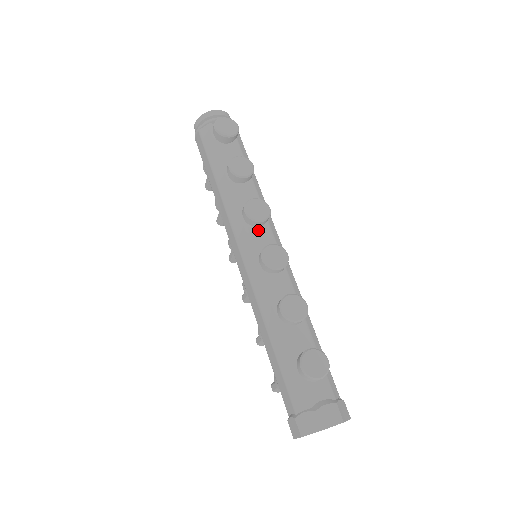
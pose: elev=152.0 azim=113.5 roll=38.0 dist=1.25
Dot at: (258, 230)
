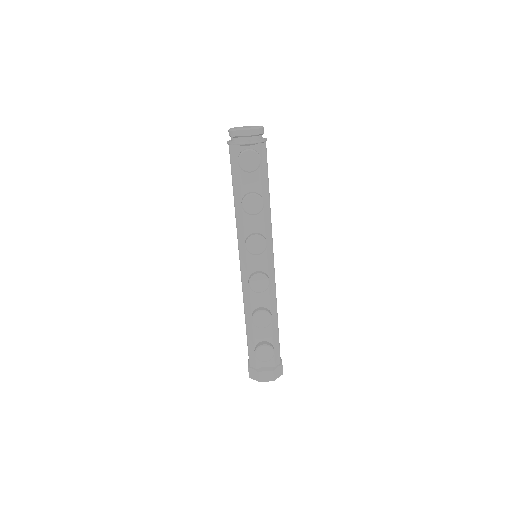
Dot at: occluded
